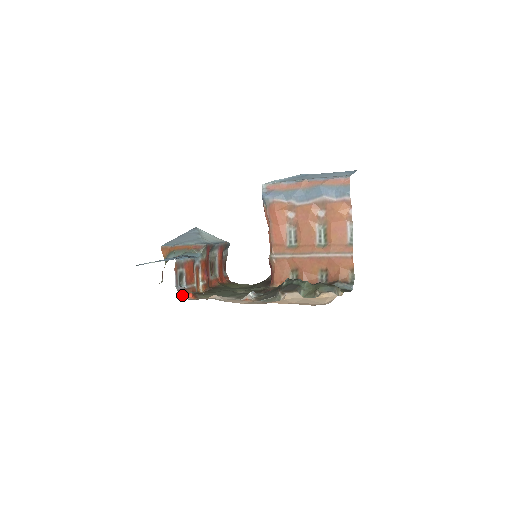
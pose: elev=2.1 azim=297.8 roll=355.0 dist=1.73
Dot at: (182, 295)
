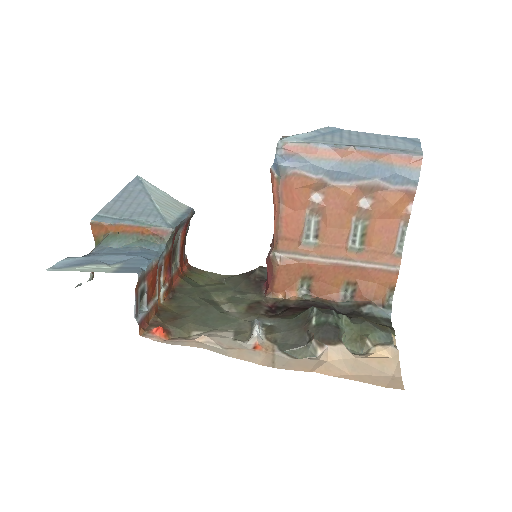
Dot at: (144, 329)
